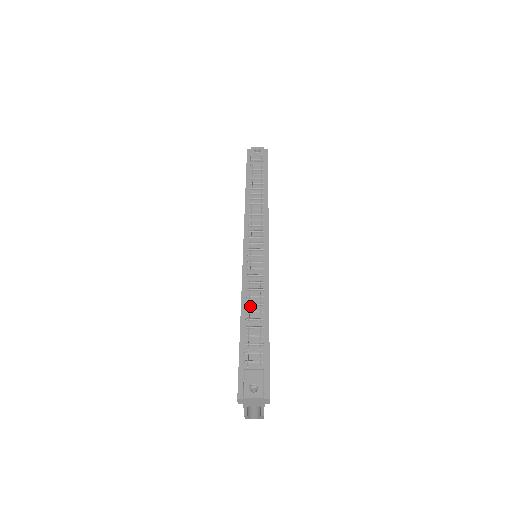
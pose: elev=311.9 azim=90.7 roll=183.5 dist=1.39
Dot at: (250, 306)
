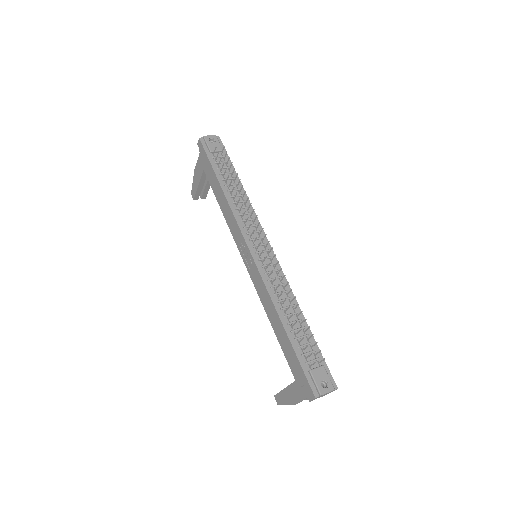
Dot at: (284, 310)
